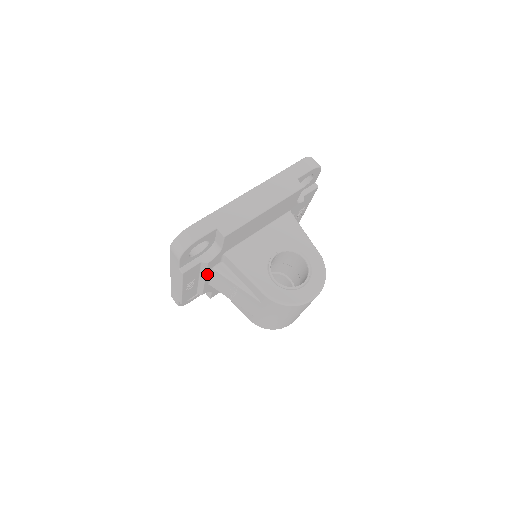
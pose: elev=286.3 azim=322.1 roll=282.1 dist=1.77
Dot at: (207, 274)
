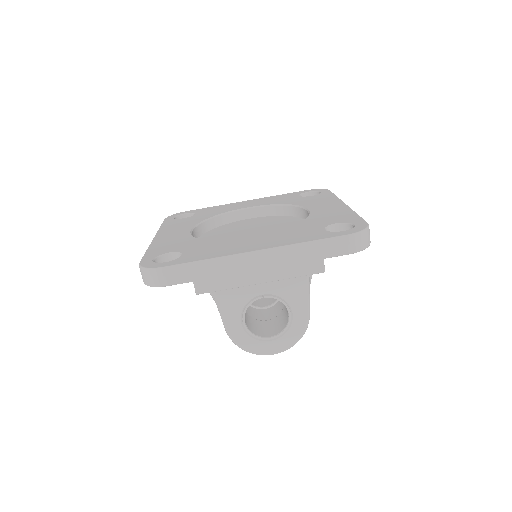
Dot at: occluded
